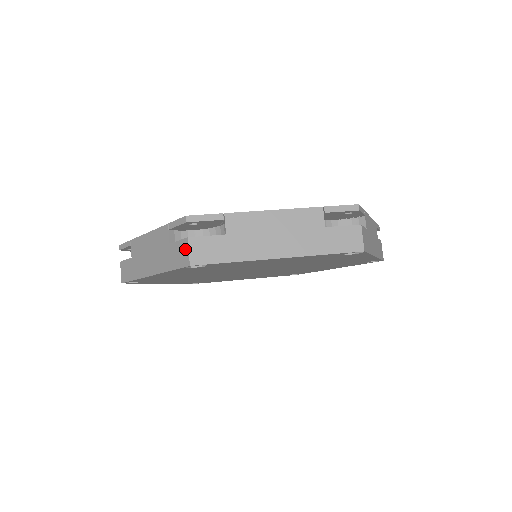
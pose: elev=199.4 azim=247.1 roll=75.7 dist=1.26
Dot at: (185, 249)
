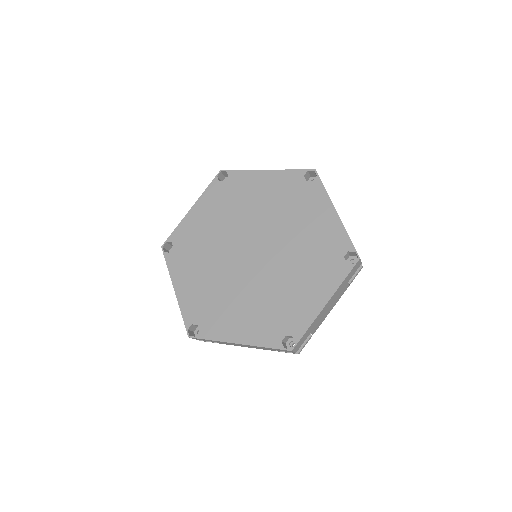
Dot at: (222, 177)
